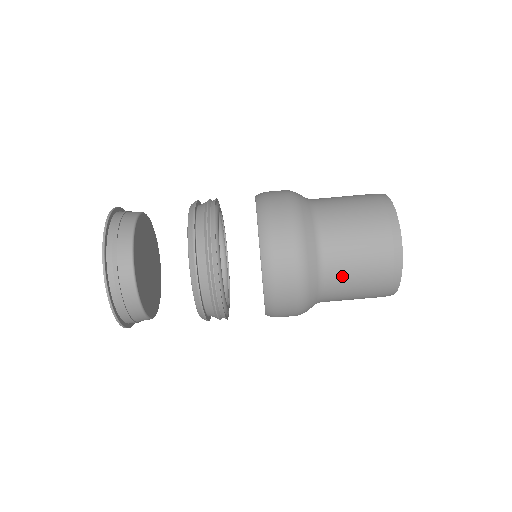
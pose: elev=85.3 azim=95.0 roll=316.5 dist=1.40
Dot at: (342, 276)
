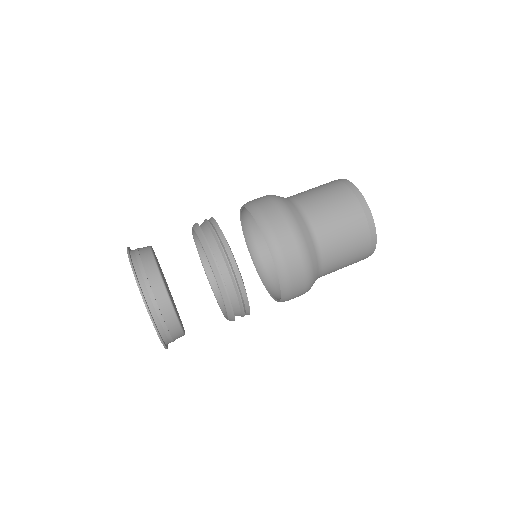
Dot at: (312, 201)
